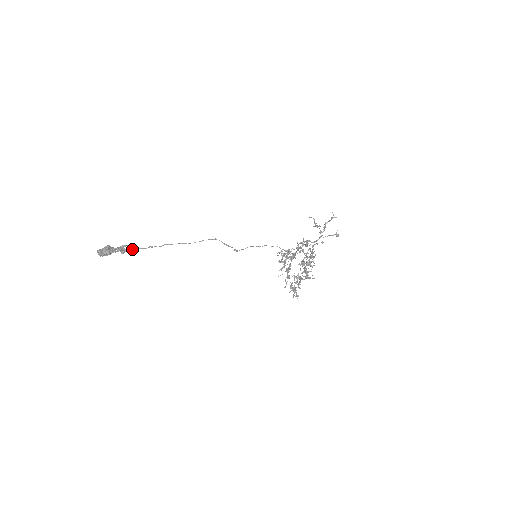
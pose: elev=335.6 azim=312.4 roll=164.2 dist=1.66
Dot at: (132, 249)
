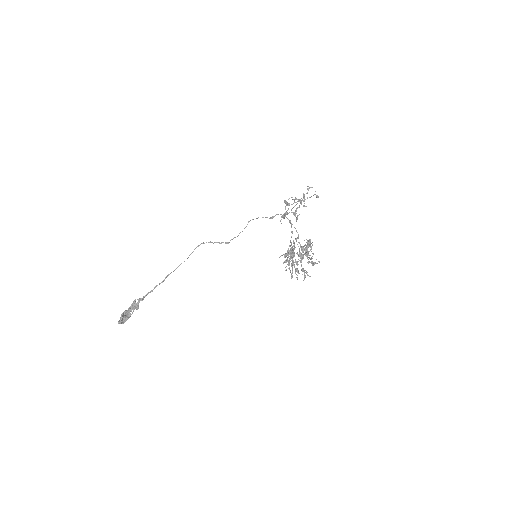
Dot at: (142, 299)
